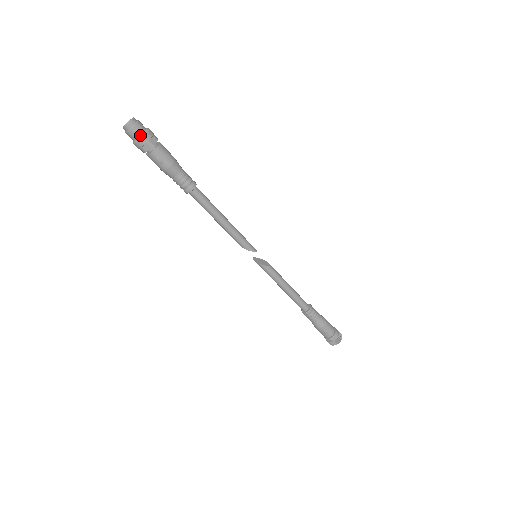
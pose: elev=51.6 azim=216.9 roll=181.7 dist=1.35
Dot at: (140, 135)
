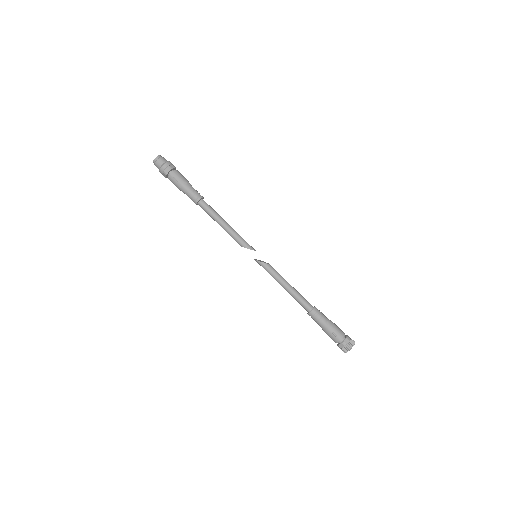
Dot at: (163, 163)
